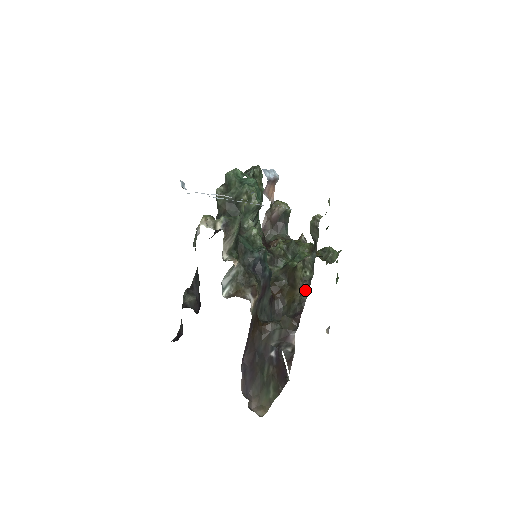
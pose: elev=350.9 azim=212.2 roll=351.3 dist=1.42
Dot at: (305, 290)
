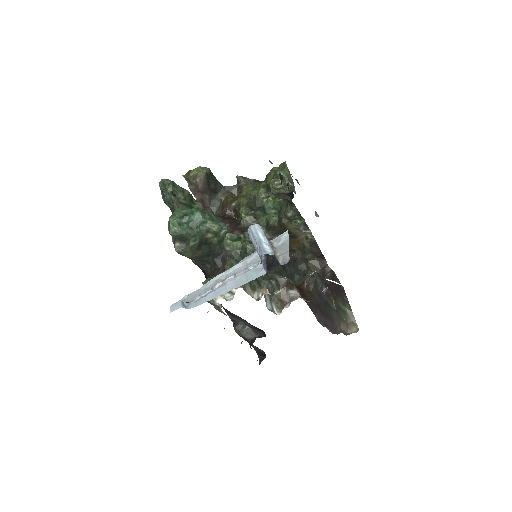
Dot at: (307, 234)
